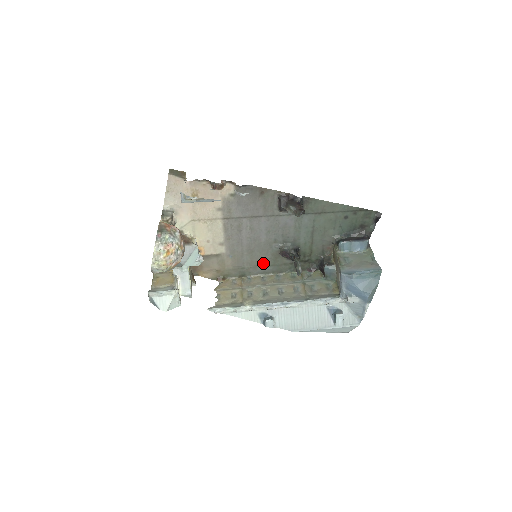
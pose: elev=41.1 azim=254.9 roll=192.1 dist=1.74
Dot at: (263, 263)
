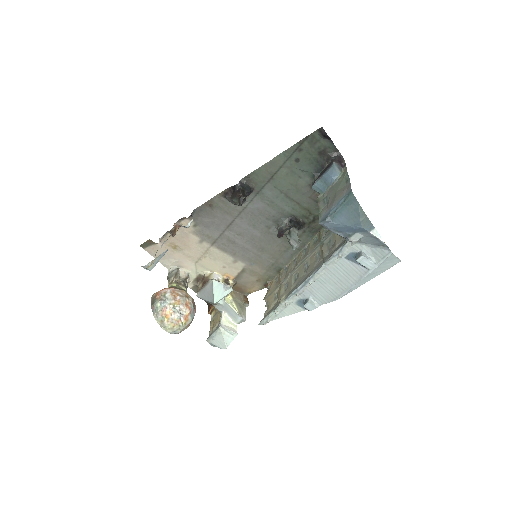
Dot at: (282, 249)
